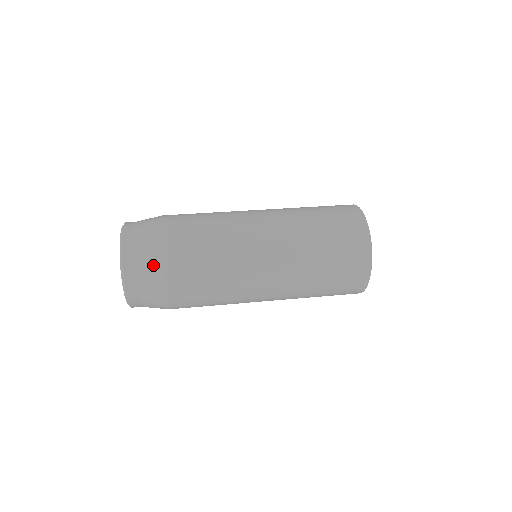
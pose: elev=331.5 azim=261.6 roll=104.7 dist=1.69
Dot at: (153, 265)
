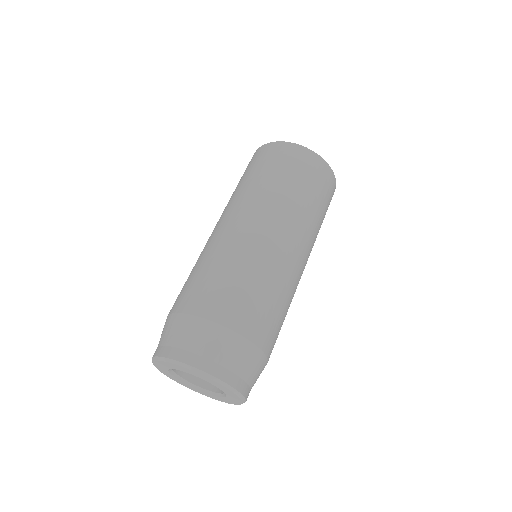
Dot at: (258, 362)
